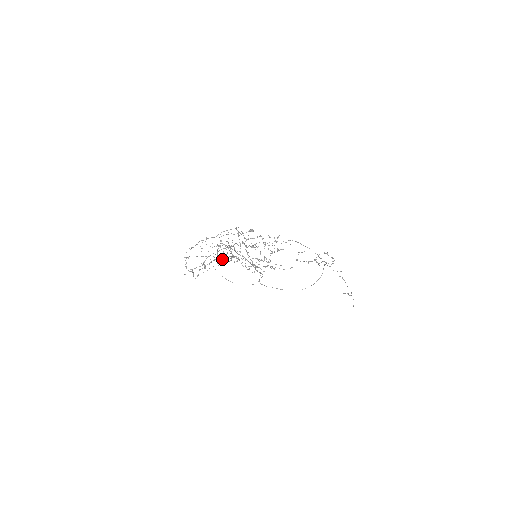
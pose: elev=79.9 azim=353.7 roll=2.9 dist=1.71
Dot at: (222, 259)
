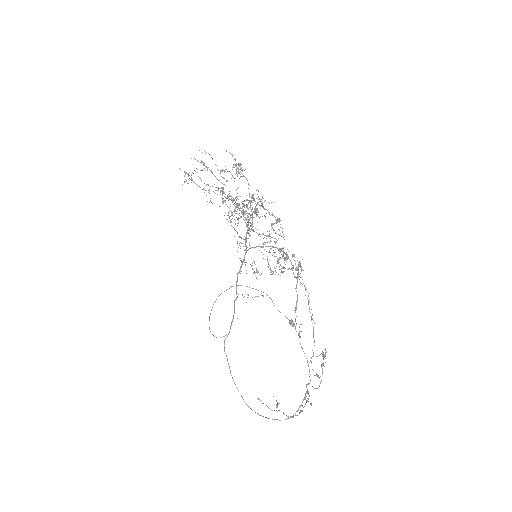
Dot at: (224, 171)
